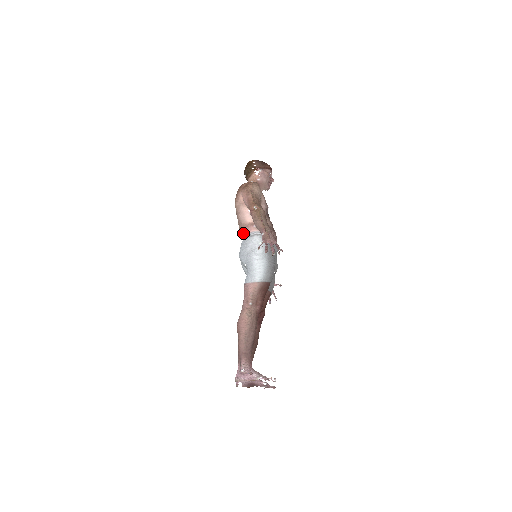
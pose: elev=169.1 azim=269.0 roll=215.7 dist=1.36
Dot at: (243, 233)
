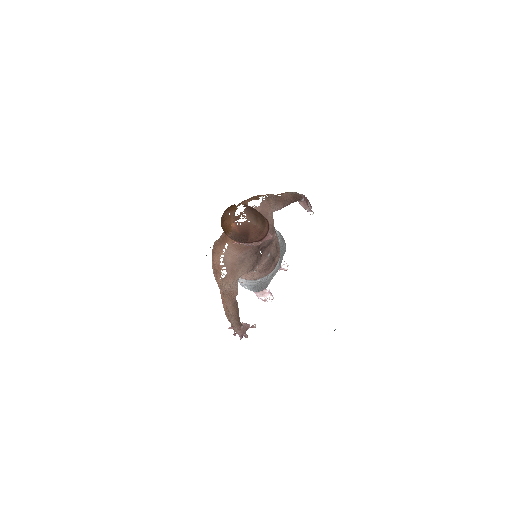
Dot at: occluded
